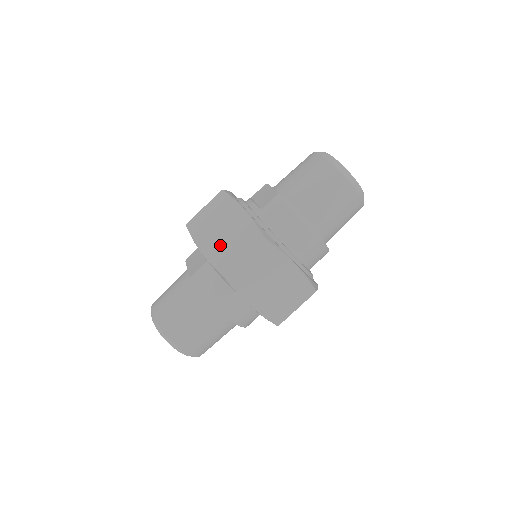
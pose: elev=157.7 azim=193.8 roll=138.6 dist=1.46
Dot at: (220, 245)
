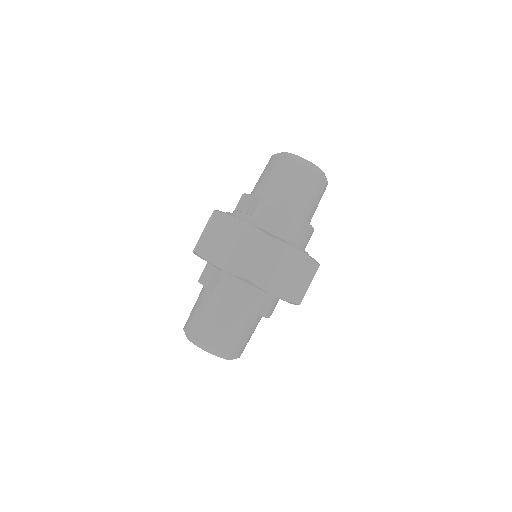
Dot at: (233, 256)
